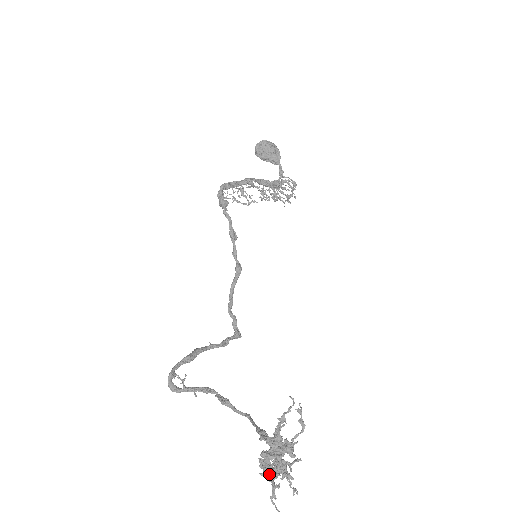
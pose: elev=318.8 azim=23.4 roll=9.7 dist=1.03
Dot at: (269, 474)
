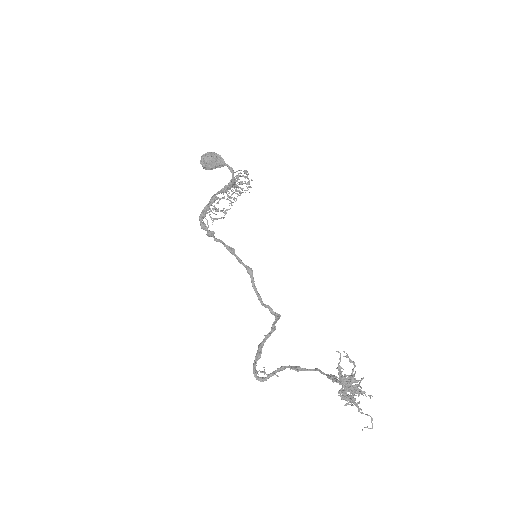
Dot at: (350, 401)
